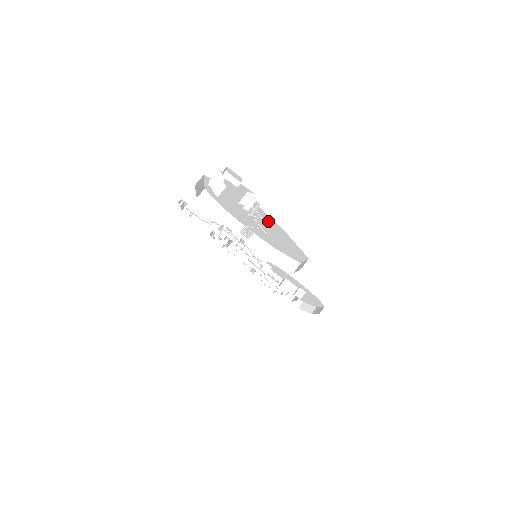
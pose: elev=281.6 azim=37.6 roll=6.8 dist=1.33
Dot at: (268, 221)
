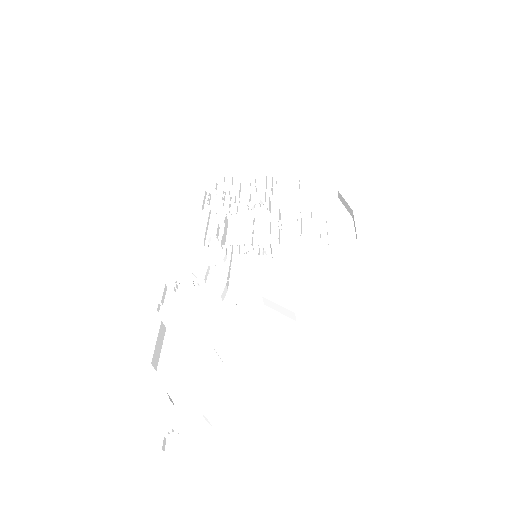
Dot at: occluded
